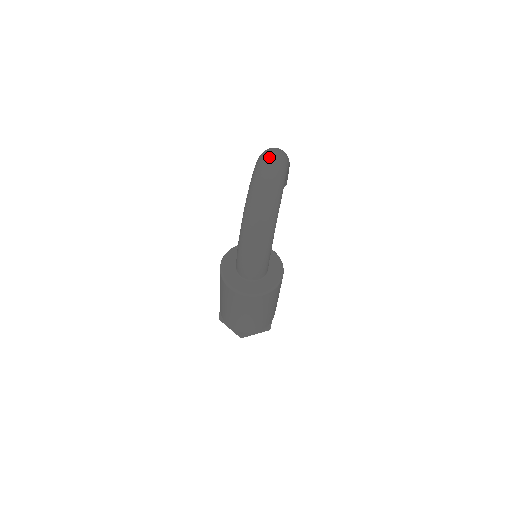
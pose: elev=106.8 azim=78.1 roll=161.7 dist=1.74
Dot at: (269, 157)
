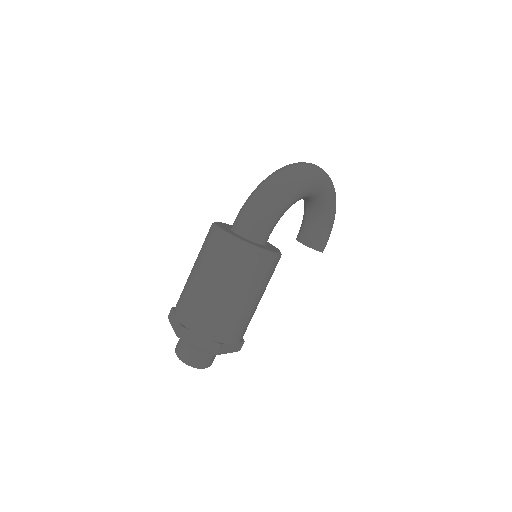
Dot at: occluded
